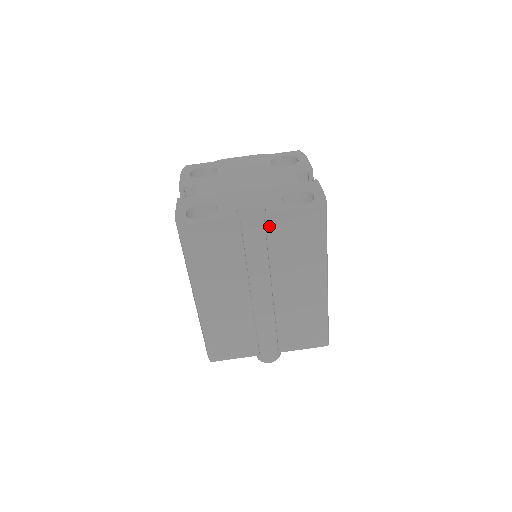
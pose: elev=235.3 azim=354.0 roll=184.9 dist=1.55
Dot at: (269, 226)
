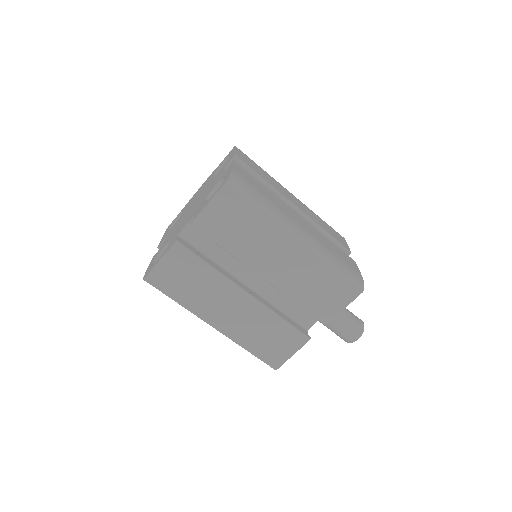
Dot at: (201, 229)
